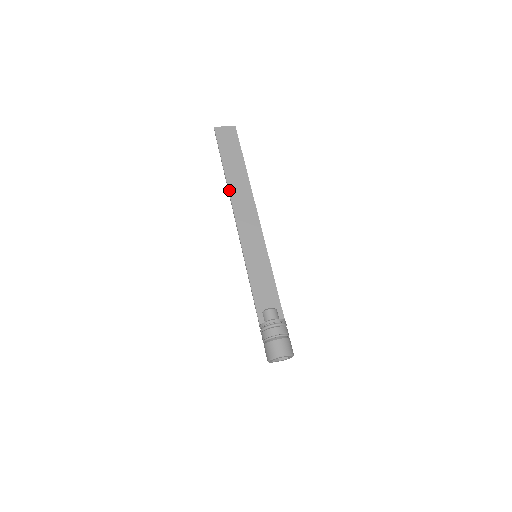
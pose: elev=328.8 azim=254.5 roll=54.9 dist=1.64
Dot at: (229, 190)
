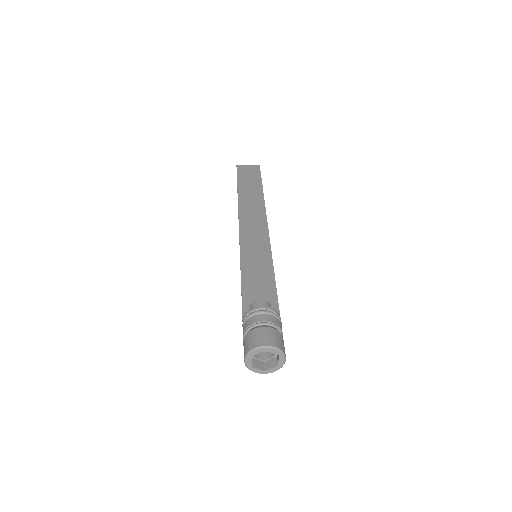
Dot at: (239, 204)
